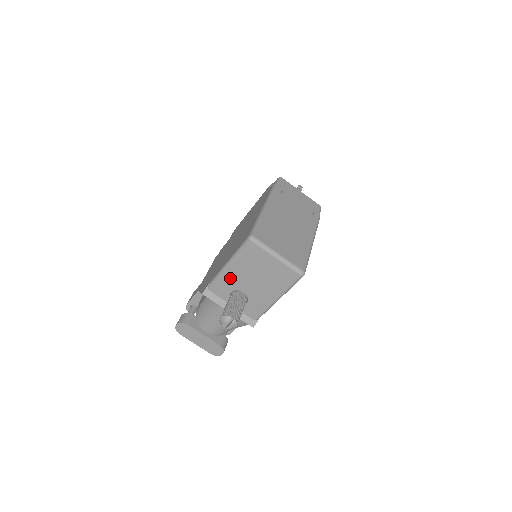
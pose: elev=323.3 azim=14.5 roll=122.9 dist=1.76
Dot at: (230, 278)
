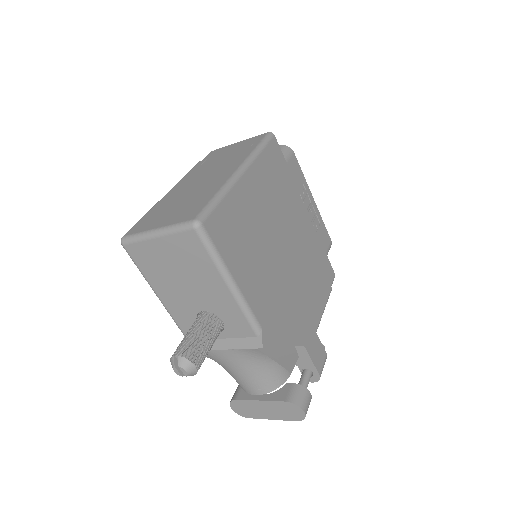
Dot at: (175, 307)
